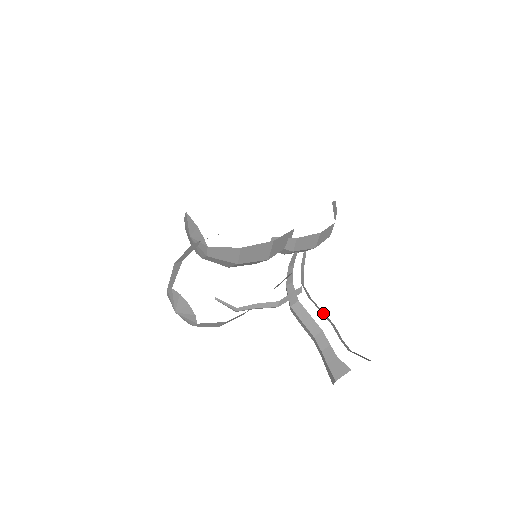
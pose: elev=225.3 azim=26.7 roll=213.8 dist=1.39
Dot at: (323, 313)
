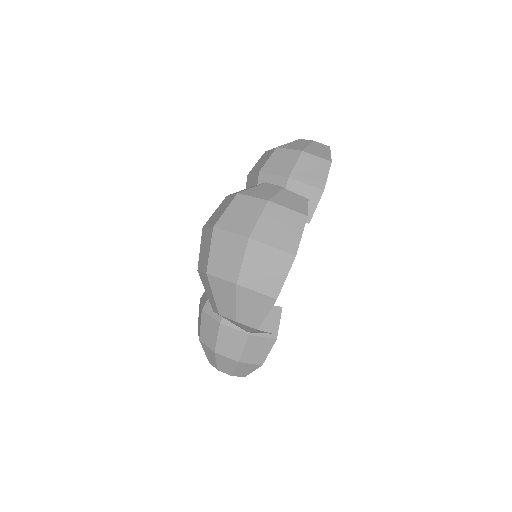
Dot at: occluded
